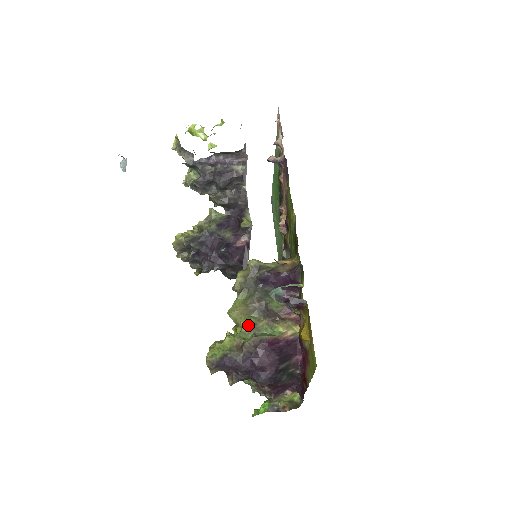
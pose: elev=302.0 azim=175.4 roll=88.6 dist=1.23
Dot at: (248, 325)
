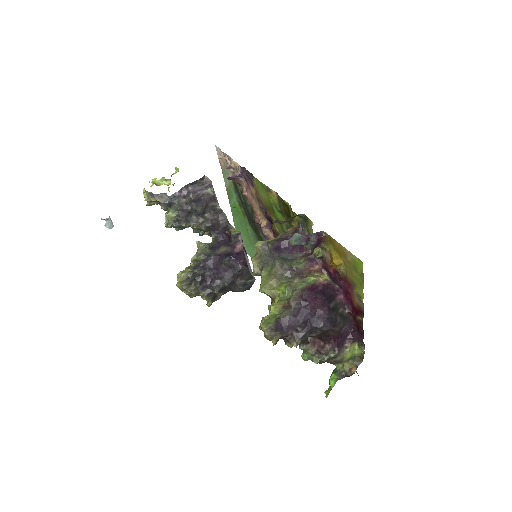
Dot at: (283, 289)
